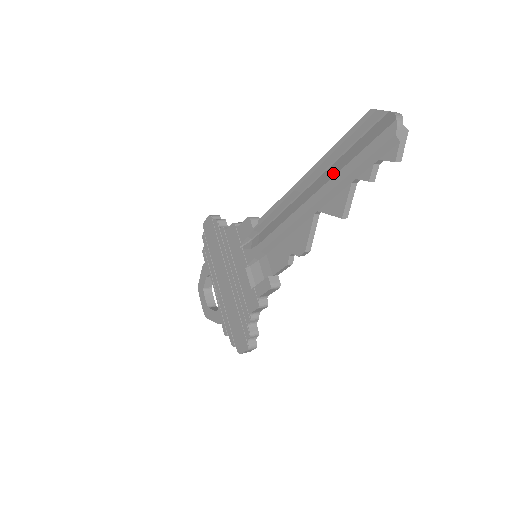
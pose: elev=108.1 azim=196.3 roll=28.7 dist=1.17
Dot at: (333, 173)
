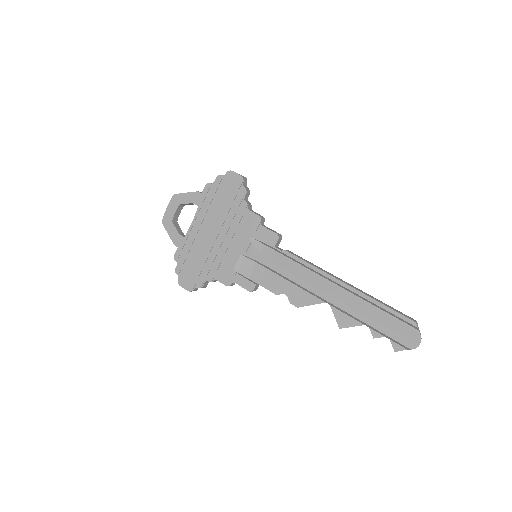
Dot at: (363, 310)
